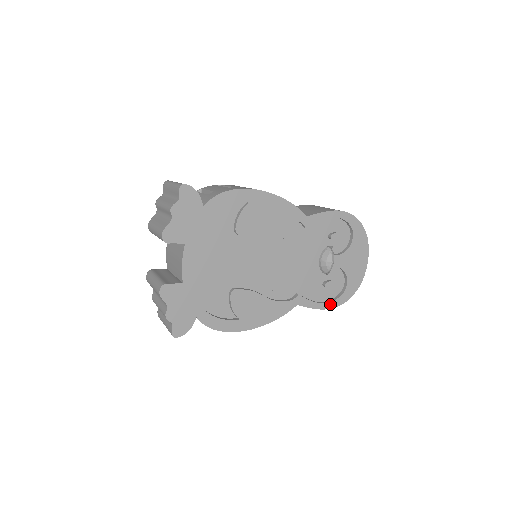
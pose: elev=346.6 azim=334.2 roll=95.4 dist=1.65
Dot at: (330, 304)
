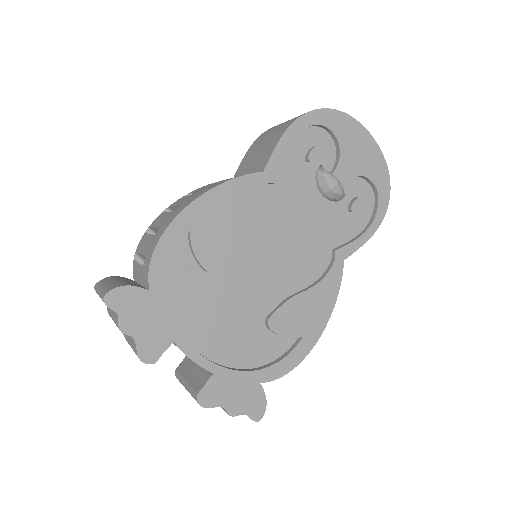
Dot at: (375, 221)
